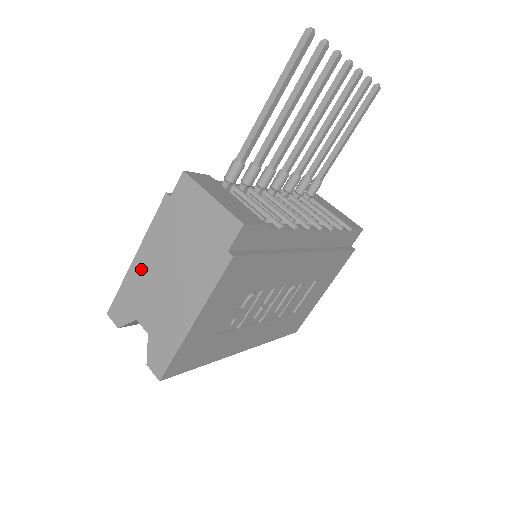
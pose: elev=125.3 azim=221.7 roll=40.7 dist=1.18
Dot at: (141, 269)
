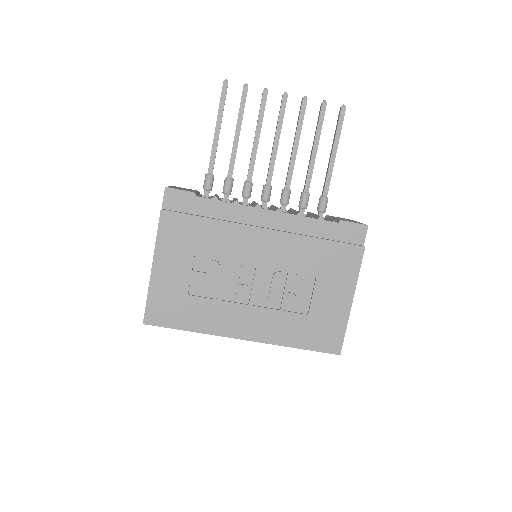
Dot at: occluded
